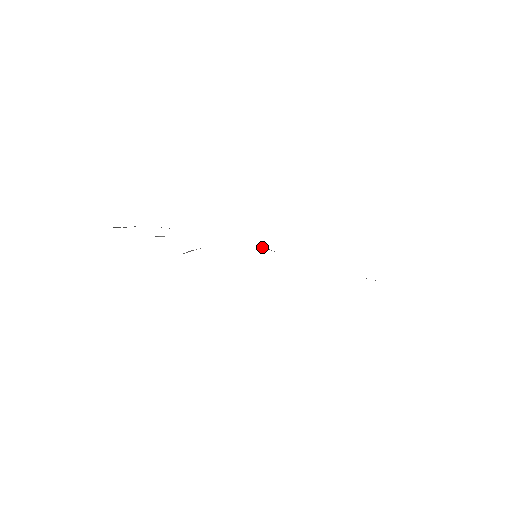
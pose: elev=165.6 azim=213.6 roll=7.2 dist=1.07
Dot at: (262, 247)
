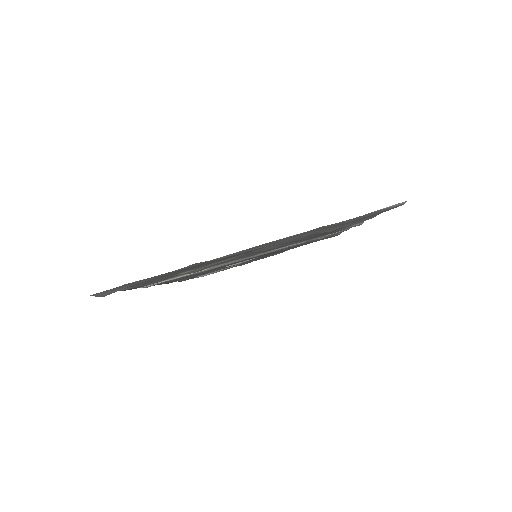
Dot at: (288, 248)
